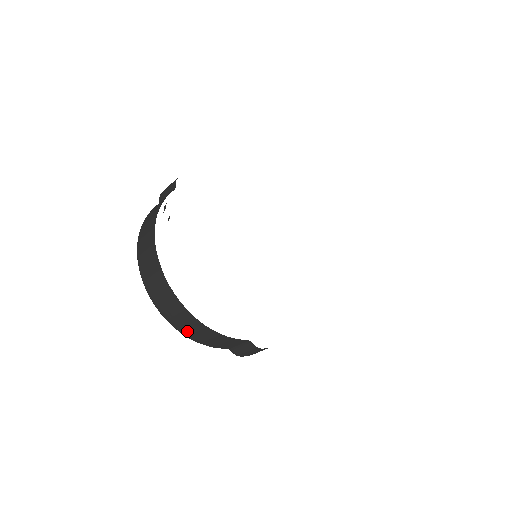
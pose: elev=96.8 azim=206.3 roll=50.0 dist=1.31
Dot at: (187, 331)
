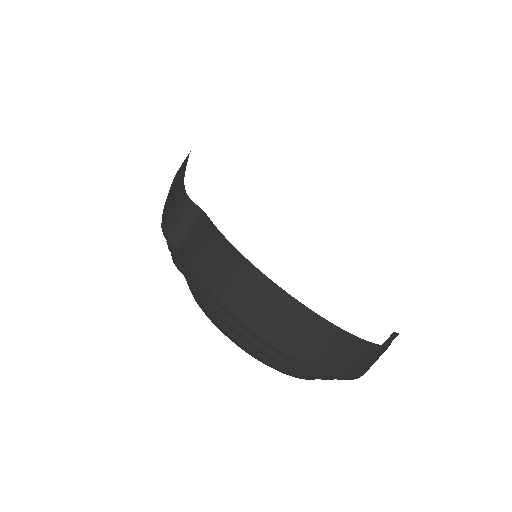
Dot at: (359, 371)
